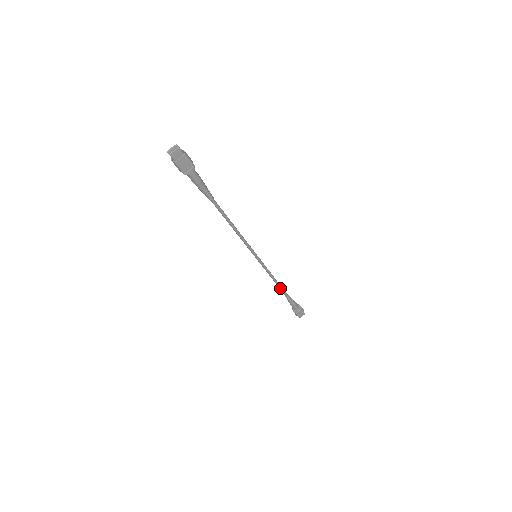
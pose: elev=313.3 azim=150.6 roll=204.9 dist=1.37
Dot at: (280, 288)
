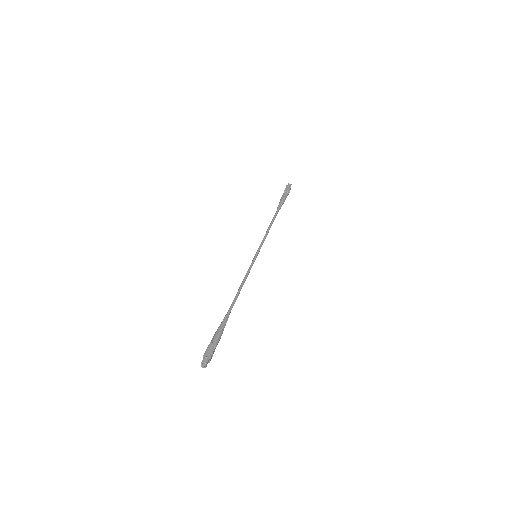
Dot at: occluded
